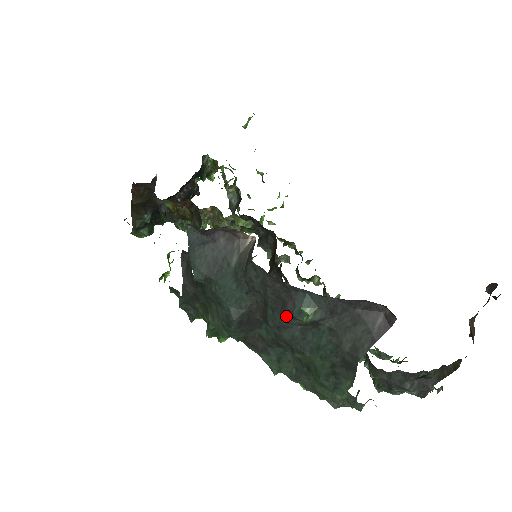
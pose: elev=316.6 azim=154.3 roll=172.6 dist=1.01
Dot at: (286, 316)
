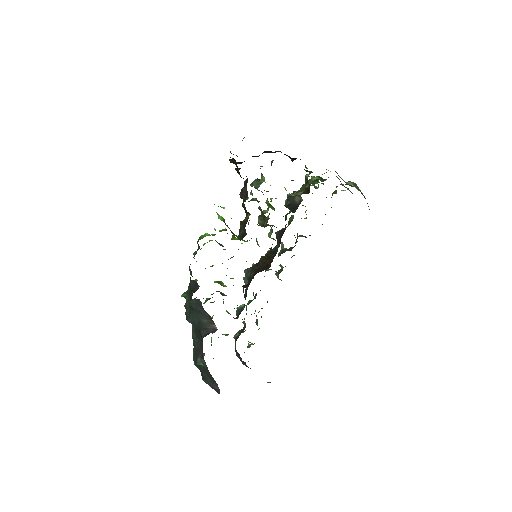
Dot at: (197, 352)
